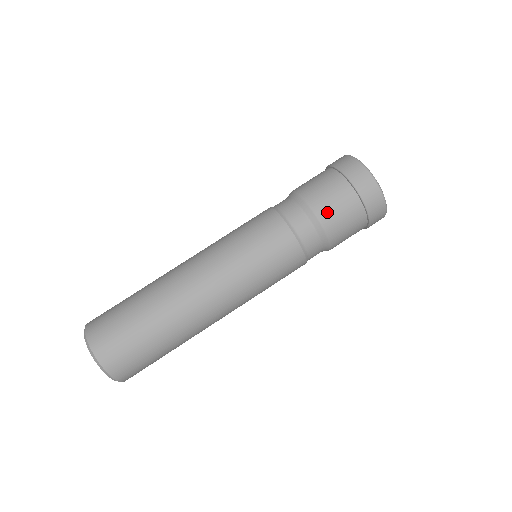
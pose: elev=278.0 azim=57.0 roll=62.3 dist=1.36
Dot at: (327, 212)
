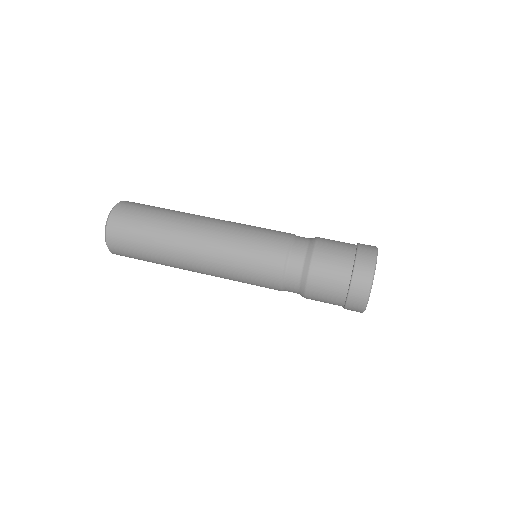
Dot at: (321, 260)
